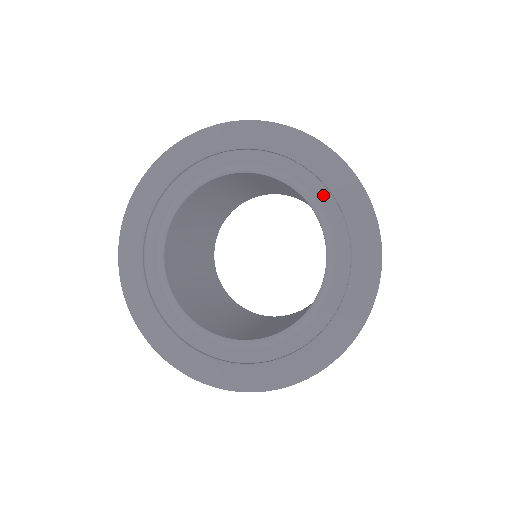
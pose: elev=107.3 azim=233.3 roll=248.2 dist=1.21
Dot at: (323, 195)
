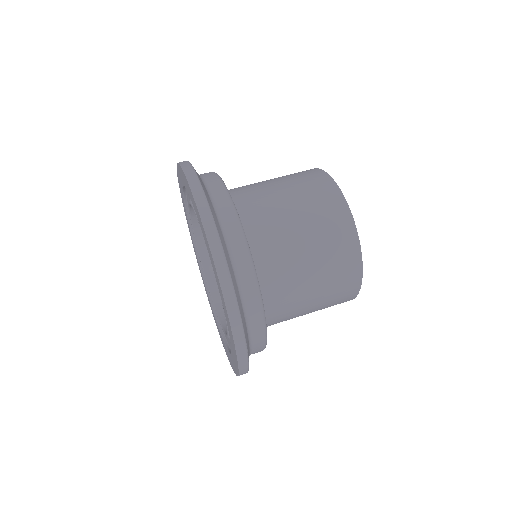
Dot at: occluded
